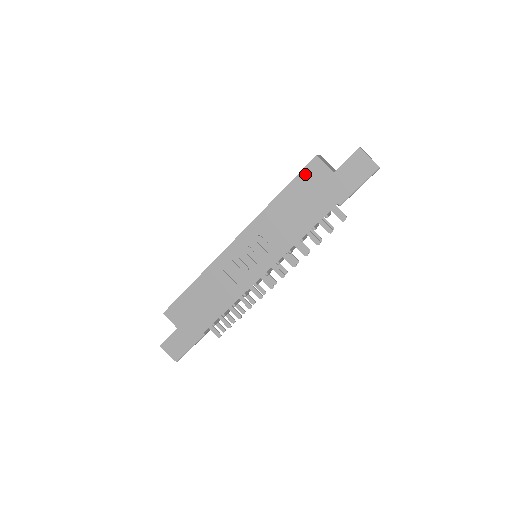
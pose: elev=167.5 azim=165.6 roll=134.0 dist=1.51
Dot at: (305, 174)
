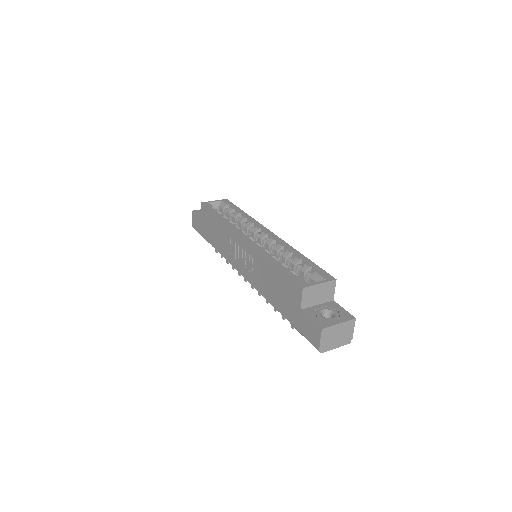
Dot at: (290, 282)
